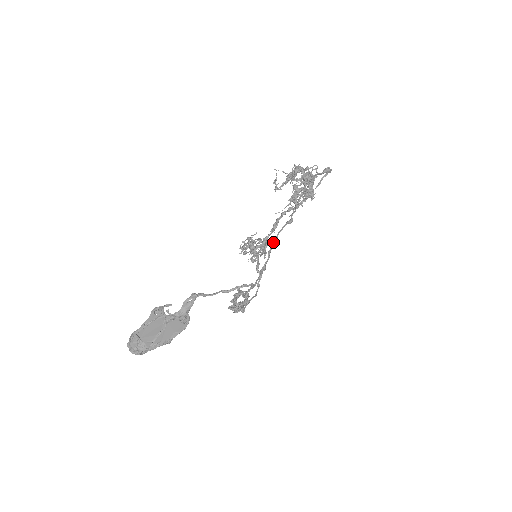
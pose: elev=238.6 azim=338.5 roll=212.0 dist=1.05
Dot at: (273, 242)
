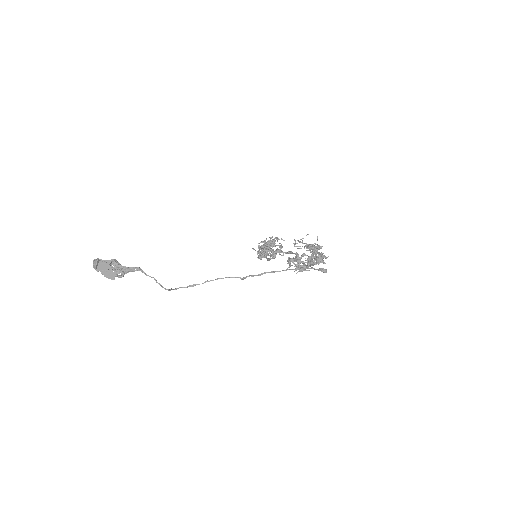
Dot at: (216, 279)
